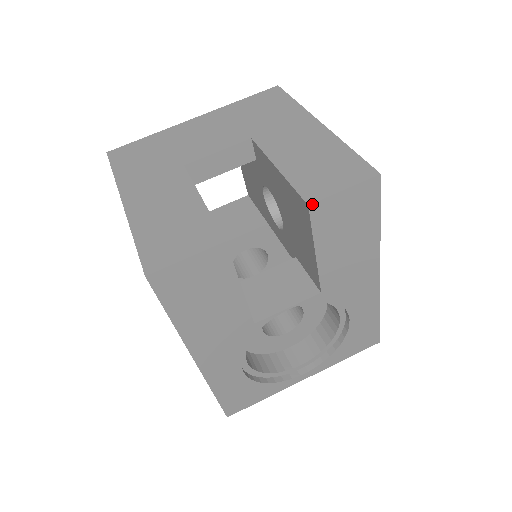
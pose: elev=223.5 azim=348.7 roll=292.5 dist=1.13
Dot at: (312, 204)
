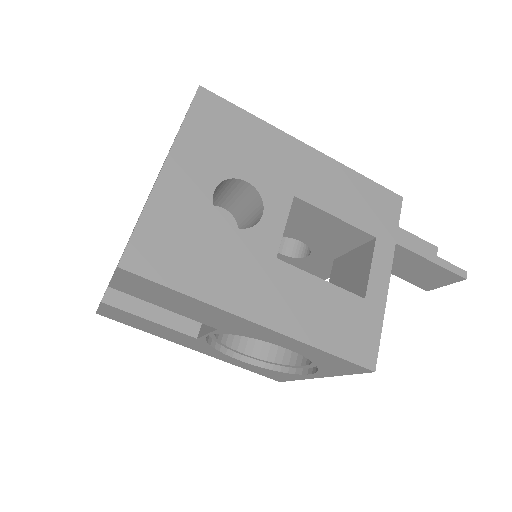
Dot at: (109, 285)
